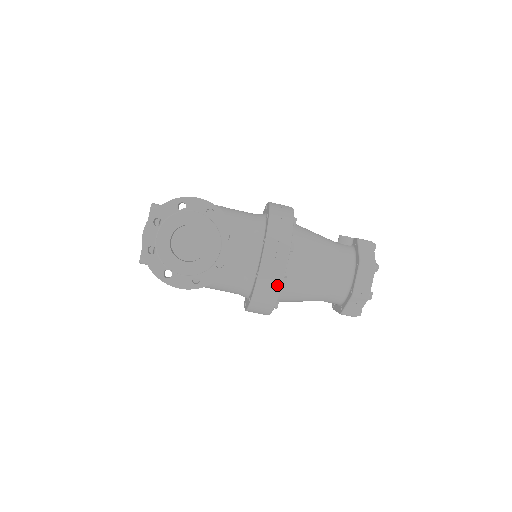
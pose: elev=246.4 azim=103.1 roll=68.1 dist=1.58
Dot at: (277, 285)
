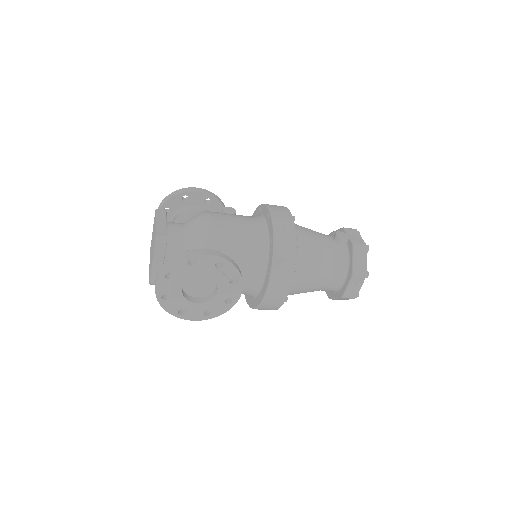
Dot at: (278, 305)
